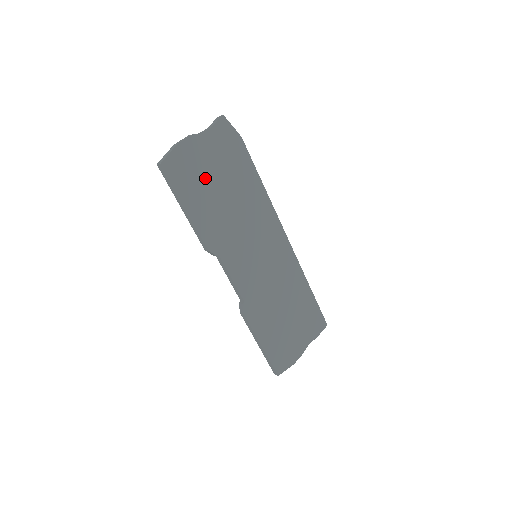
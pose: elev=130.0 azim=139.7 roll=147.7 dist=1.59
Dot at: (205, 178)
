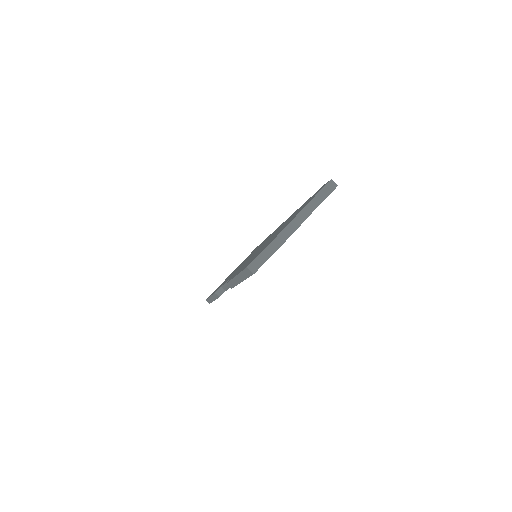
Dot at: occluded
